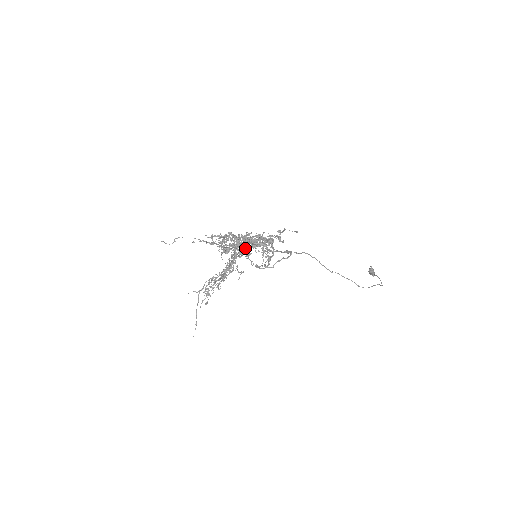
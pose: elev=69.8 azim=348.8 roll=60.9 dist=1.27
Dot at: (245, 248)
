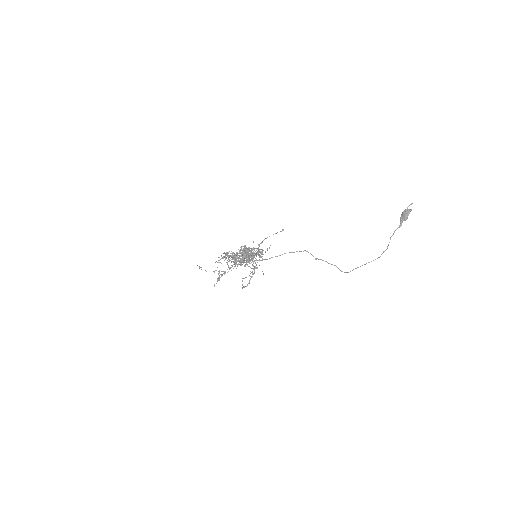
Dot at: (242, 258)
